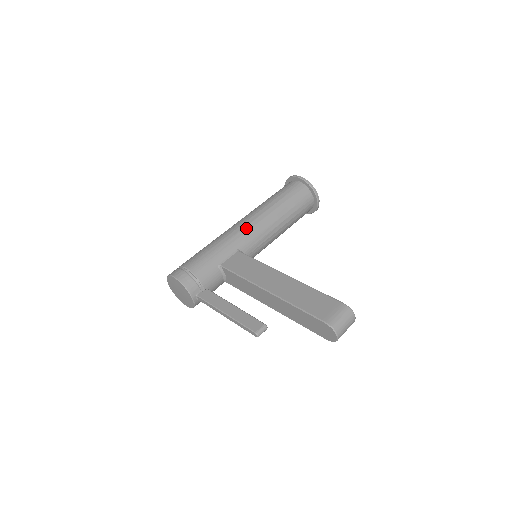
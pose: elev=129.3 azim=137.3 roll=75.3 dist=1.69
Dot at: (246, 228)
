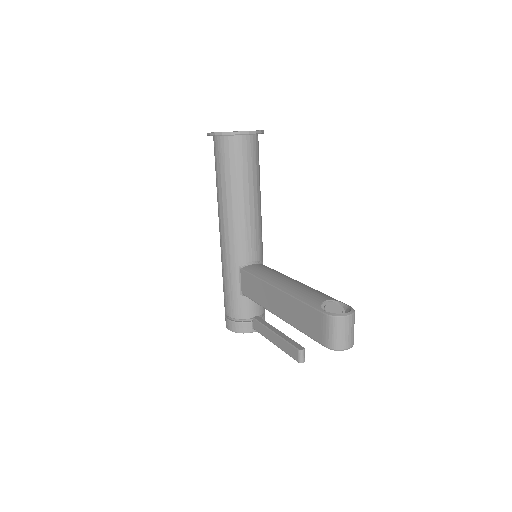
Dot at: (226, 241)
